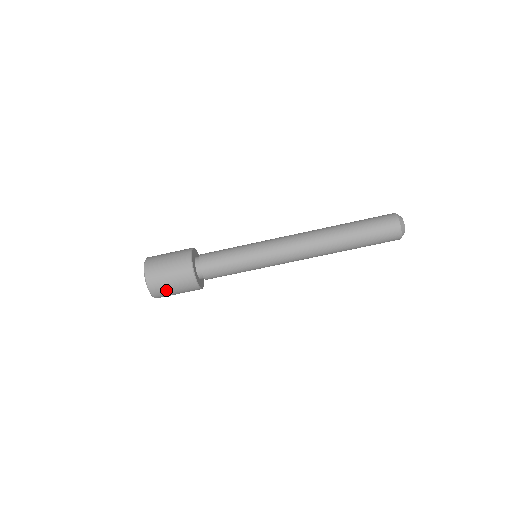
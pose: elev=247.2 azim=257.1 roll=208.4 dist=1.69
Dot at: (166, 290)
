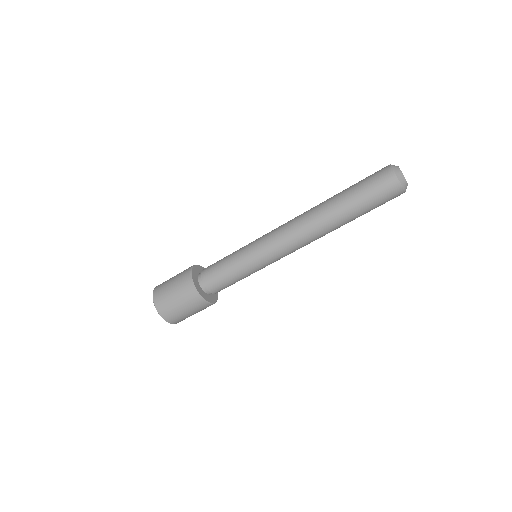
Dot at: (180, 315)
